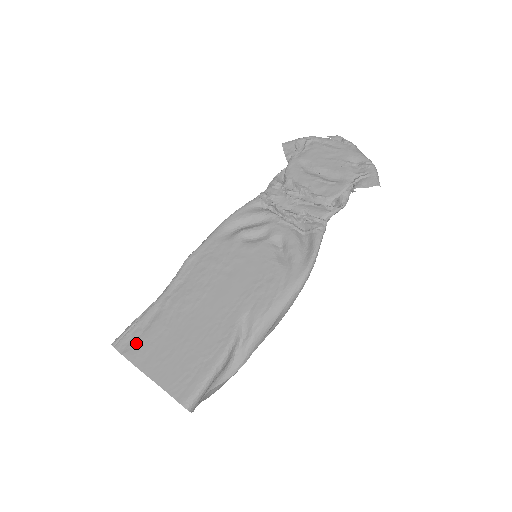
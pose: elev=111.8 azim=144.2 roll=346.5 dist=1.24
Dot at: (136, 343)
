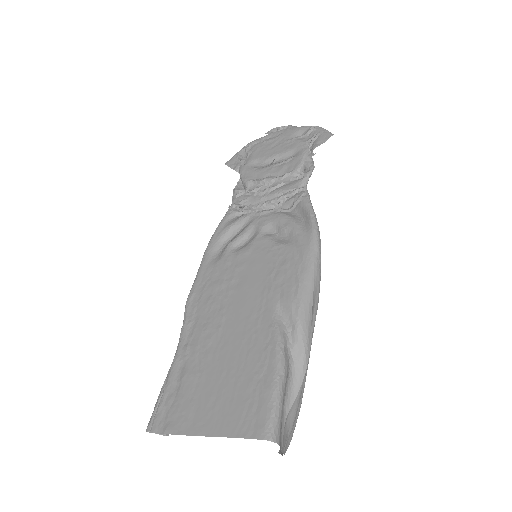
Dot at: (173, 411)
